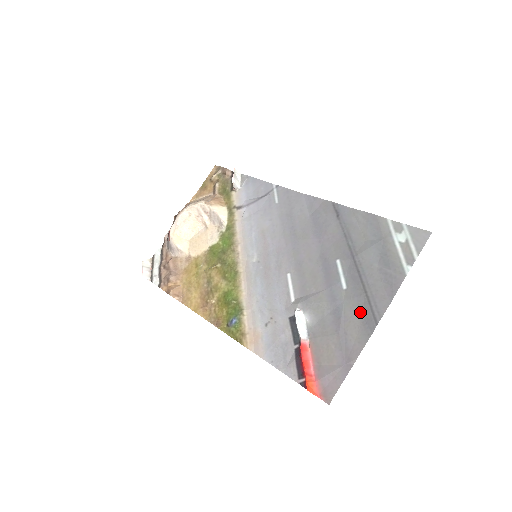
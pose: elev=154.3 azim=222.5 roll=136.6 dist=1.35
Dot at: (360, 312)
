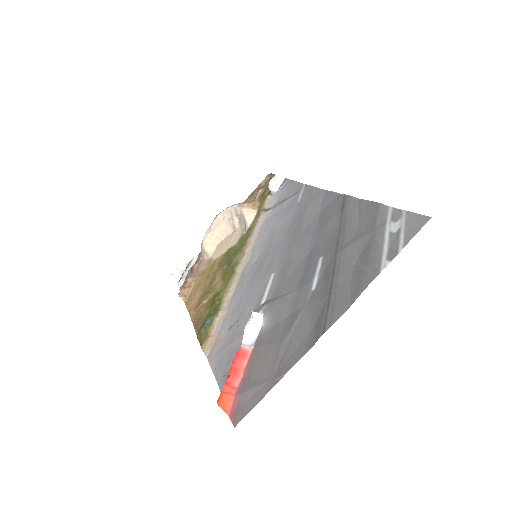
Dot at: (315, 318)
